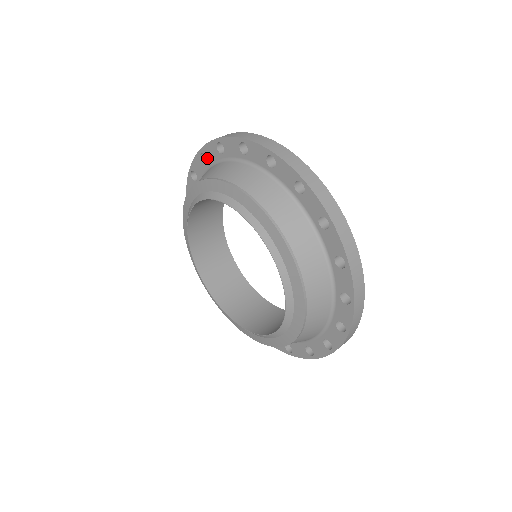
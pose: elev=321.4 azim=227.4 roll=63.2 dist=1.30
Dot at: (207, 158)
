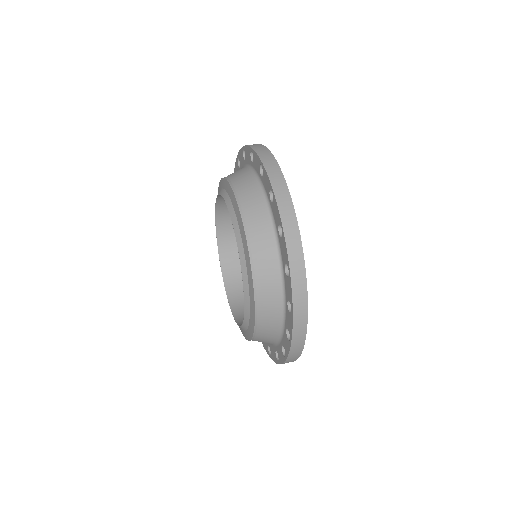
Dot at: (240, 163)
